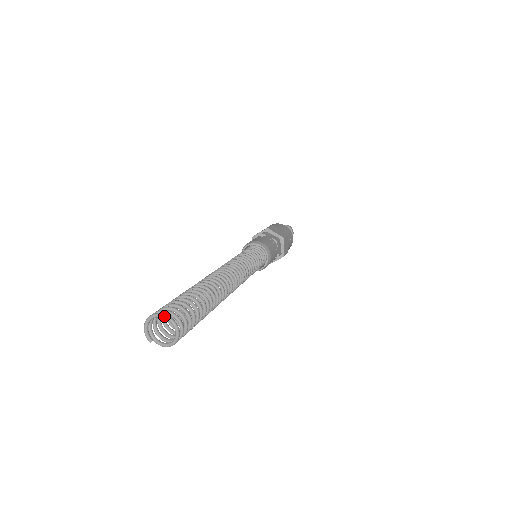
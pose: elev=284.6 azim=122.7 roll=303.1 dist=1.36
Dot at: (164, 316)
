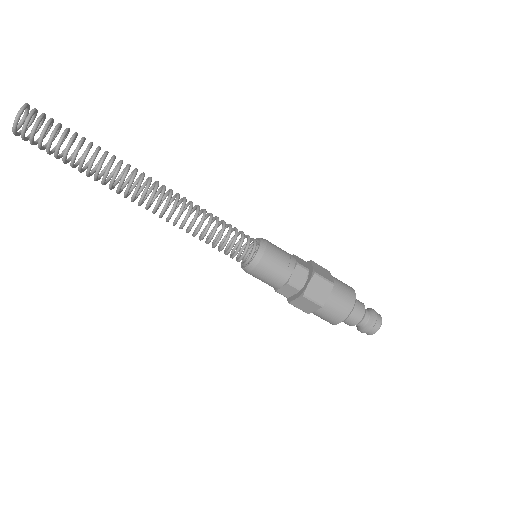
Dot at: (25, 103)
